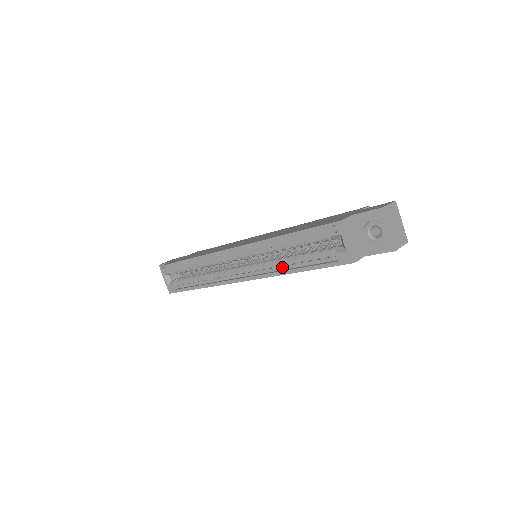
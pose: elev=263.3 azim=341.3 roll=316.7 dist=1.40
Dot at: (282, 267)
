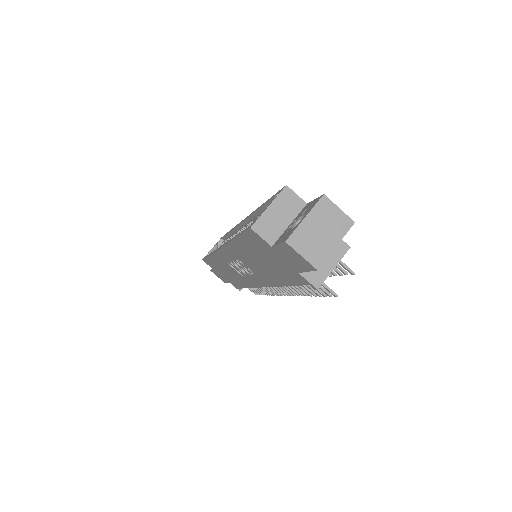
Dot at: occluded
